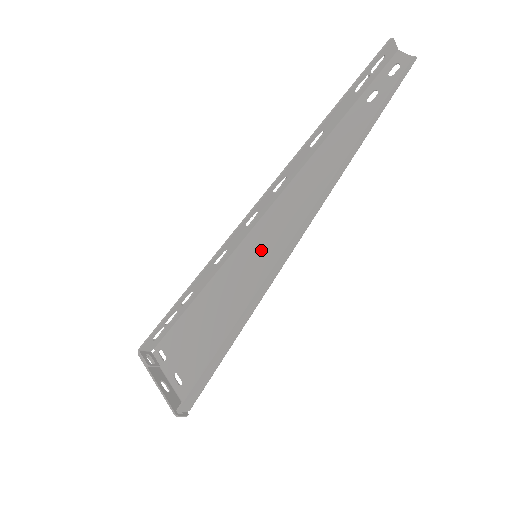
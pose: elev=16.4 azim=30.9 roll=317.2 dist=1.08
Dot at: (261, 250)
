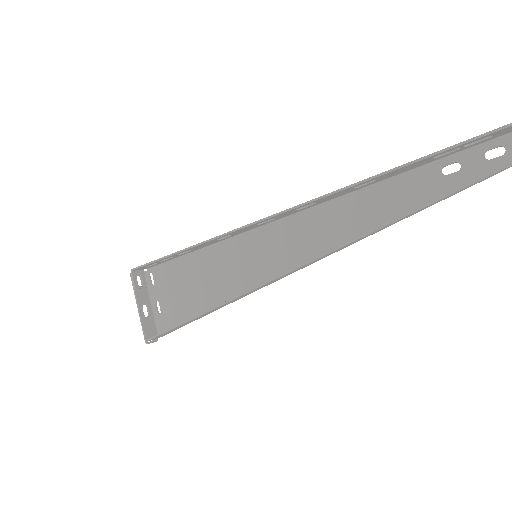
Dot at: (263, 252)
